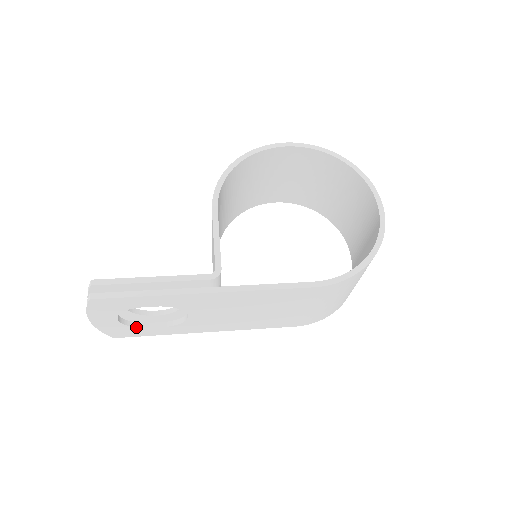
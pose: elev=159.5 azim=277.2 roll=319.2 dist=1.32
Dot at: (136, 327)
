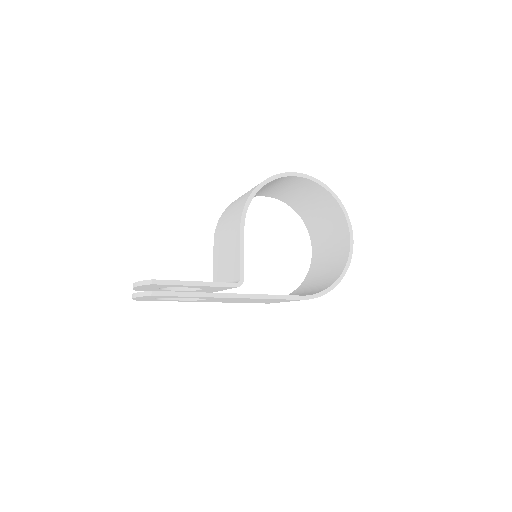
Dot at: (161, 299)
